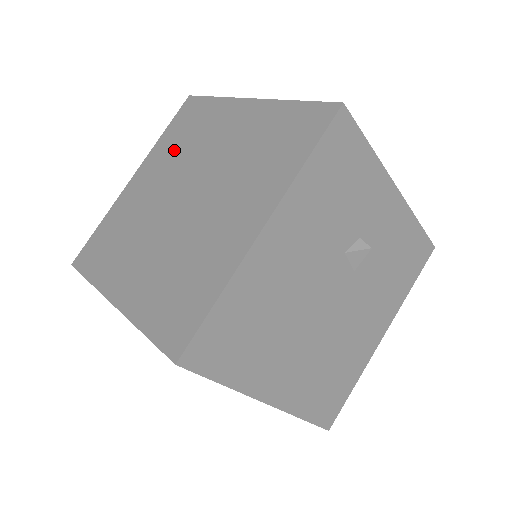
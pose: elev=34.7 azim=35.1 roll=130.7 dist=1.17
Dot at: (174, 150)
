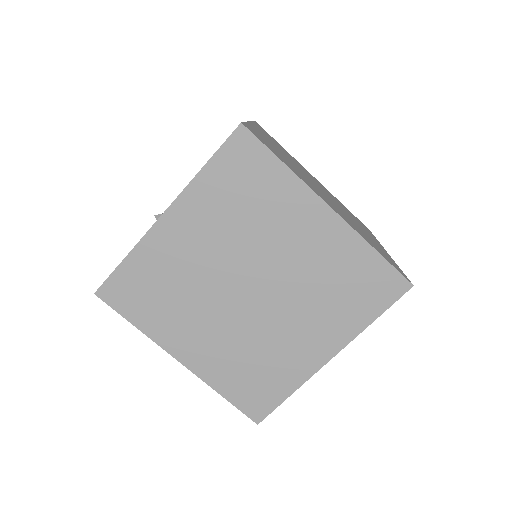
Dot at: (228, 213)
